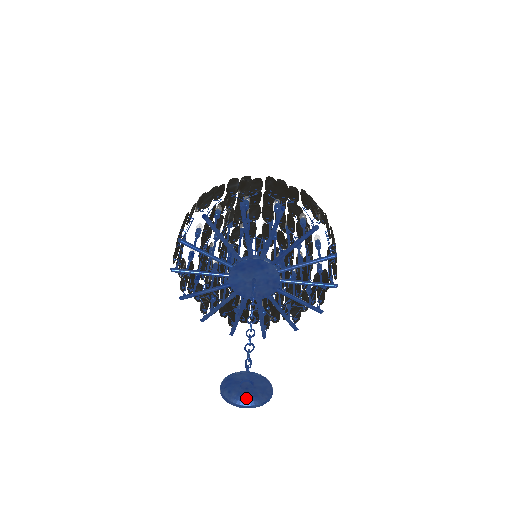
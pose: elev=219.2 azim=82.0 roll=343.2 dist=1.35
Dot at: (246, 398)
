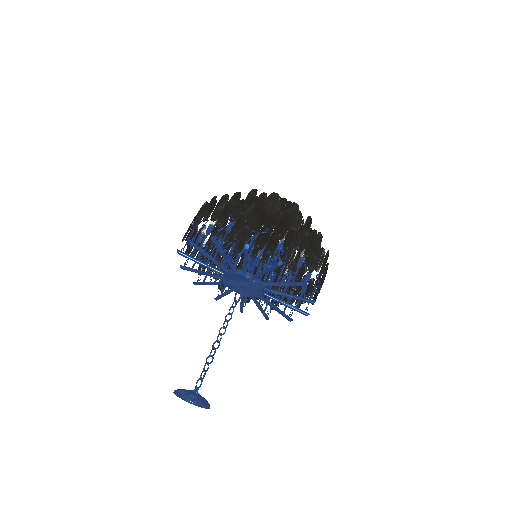
Dot at: (198, 400)
